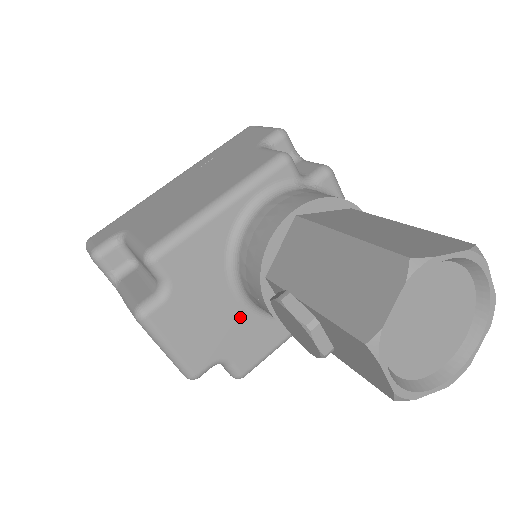
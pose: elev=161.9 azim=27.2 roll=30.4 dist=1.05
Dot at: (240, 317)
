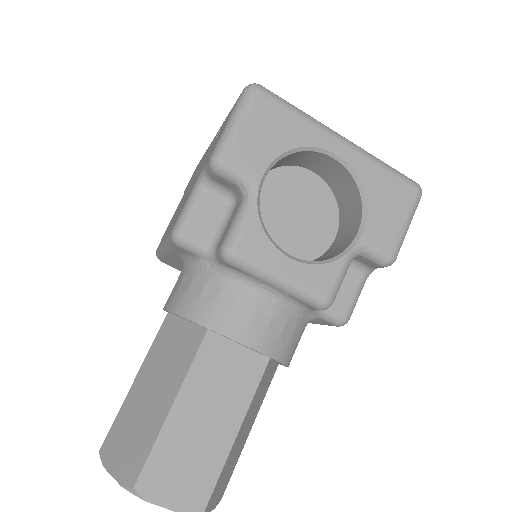
Dot at: occluded
